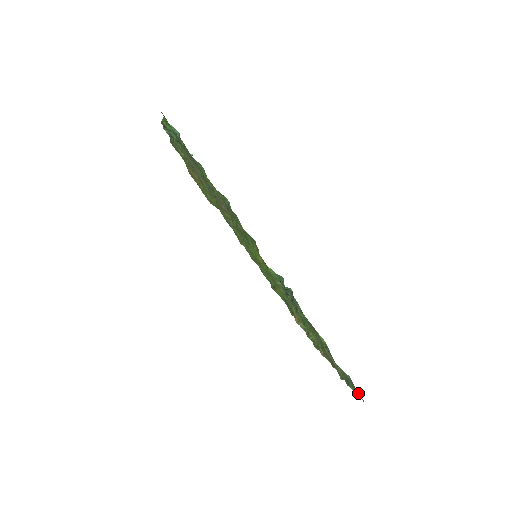
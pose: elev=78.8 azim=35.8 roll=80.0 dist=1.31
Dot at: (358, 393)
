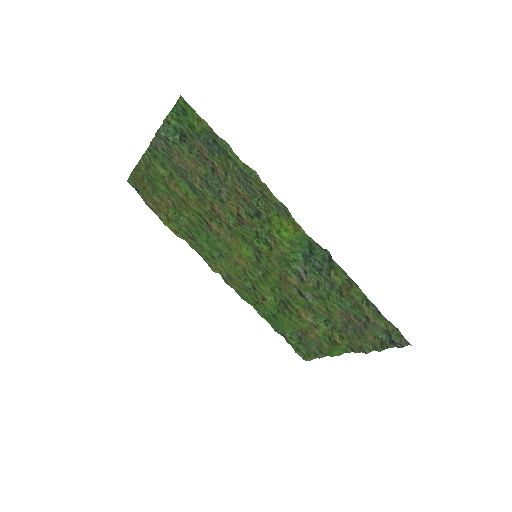
Dot at: (404, 340)
